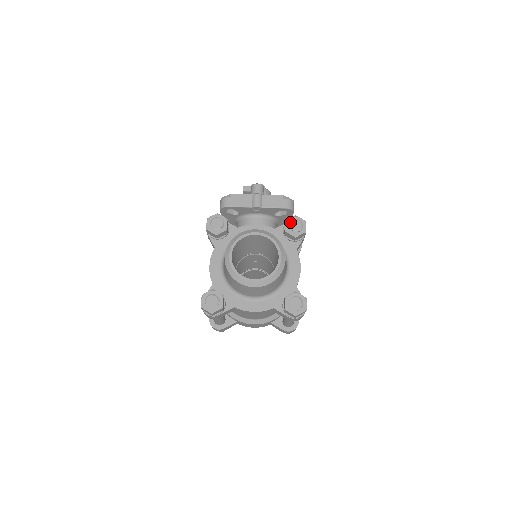
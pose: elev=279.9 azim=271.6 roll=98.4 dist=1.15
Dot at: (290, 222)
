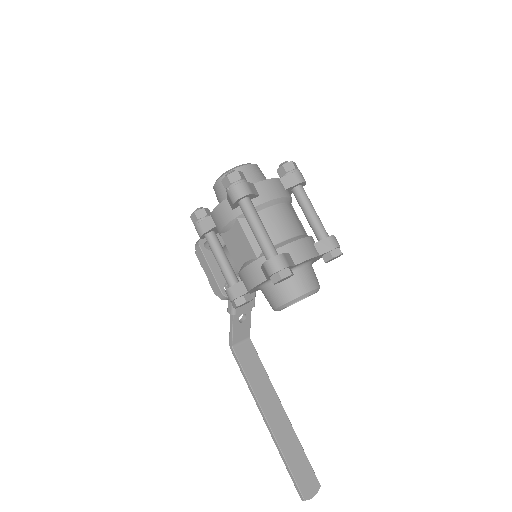
Dot at: occluded
